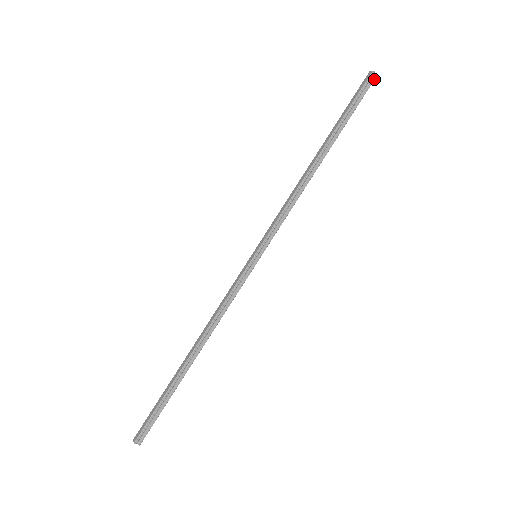
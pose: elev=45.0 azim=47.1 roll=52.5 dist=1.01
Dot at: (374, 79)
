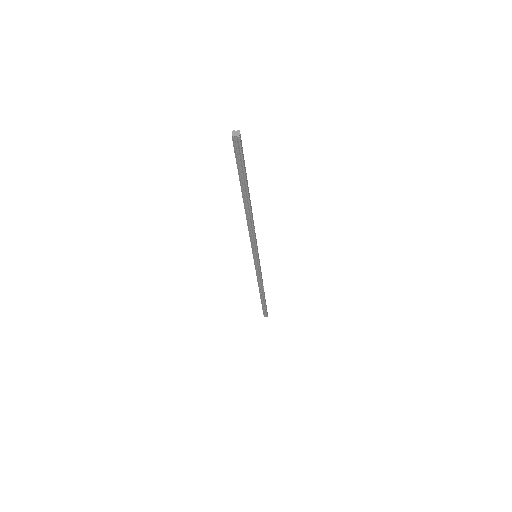
Dot at: (239, 141)
